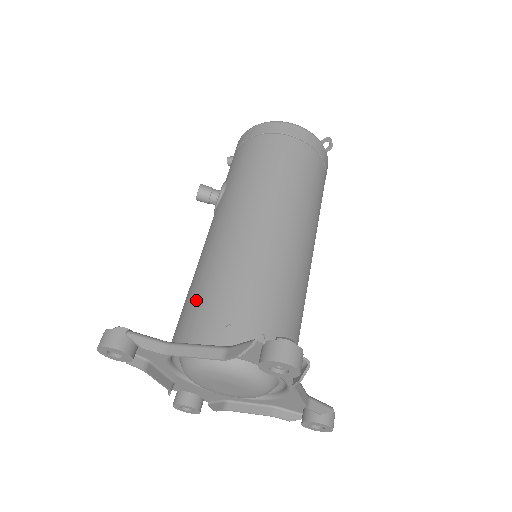
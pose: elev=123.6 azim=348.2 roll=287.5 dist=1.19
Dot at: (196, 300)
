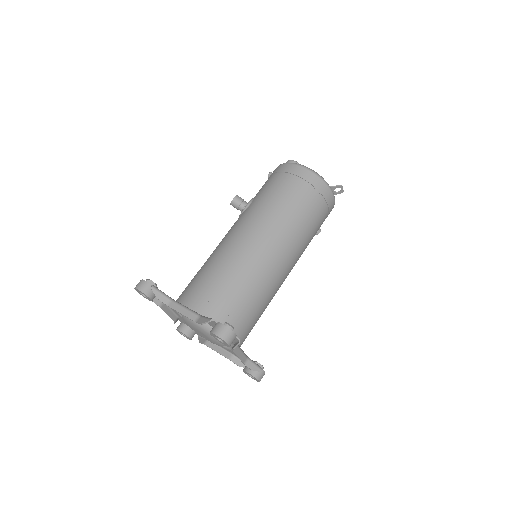
Dot at: (199, 278)
